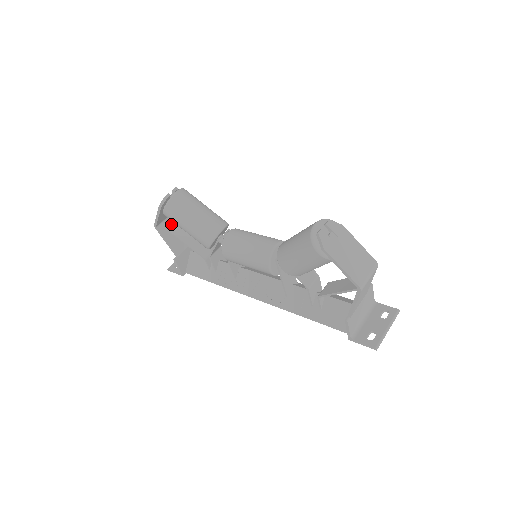
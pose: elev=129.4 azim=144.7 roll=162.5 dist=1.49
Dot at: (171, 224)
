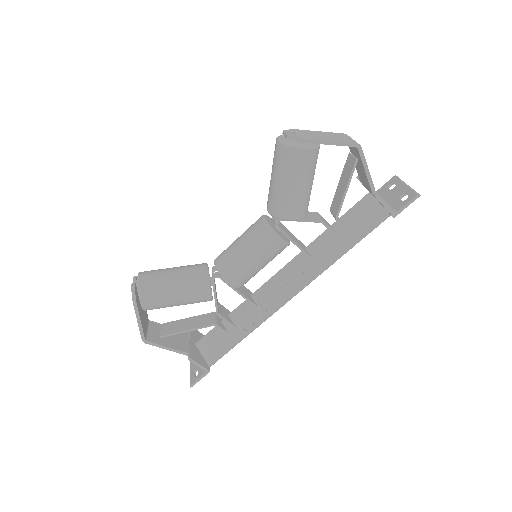
Dot at: (156, 331)
